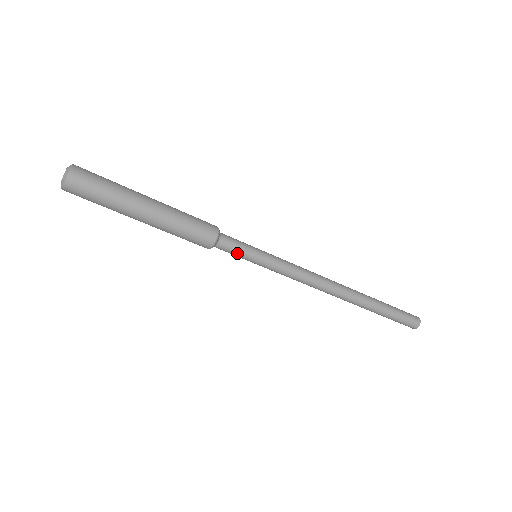
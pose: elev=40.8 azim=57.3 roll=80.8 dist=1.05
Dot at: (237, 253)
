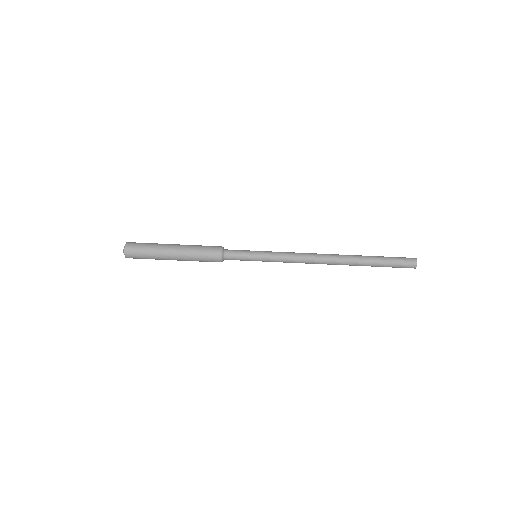
Dot at: (240, 258)
